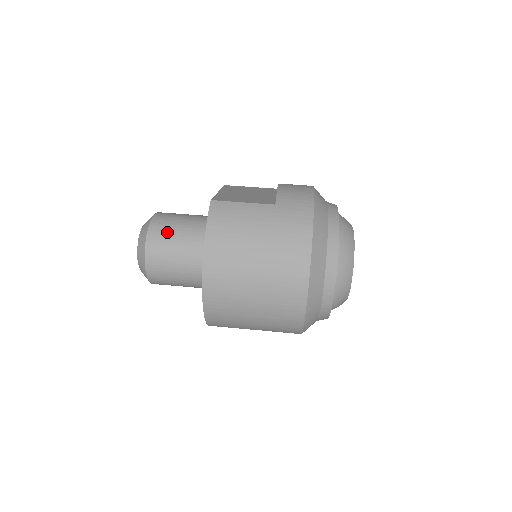
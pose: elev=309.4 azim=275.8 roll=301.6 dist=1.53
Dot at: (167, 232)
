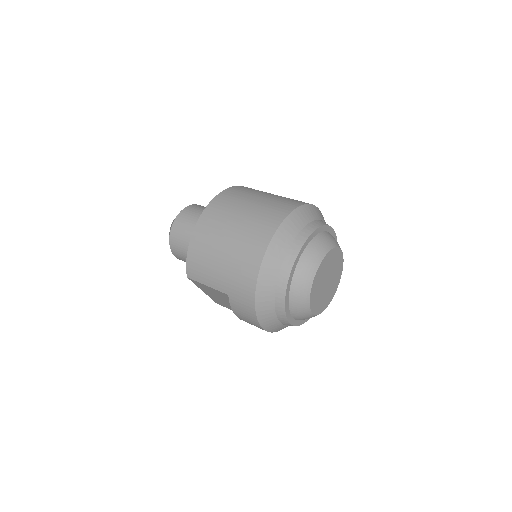
Dot at: (202, 208)
